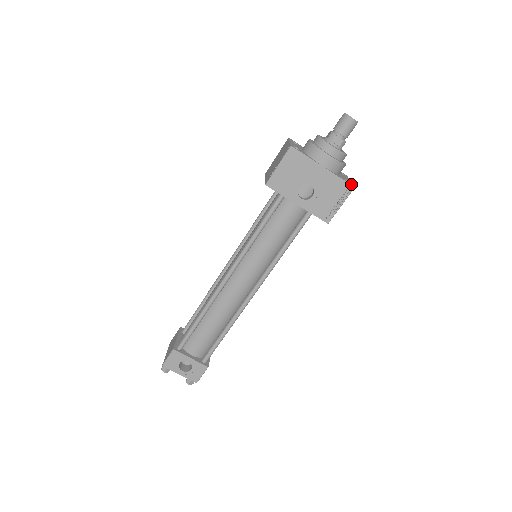
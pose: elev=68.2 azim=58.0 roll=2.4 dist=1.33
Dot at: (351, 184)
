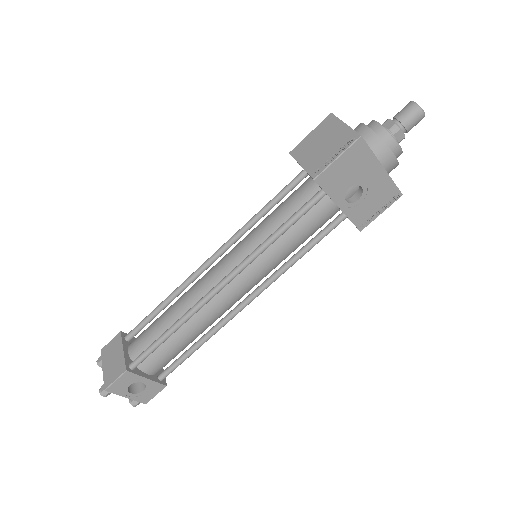
Dot at: (399, 190)
